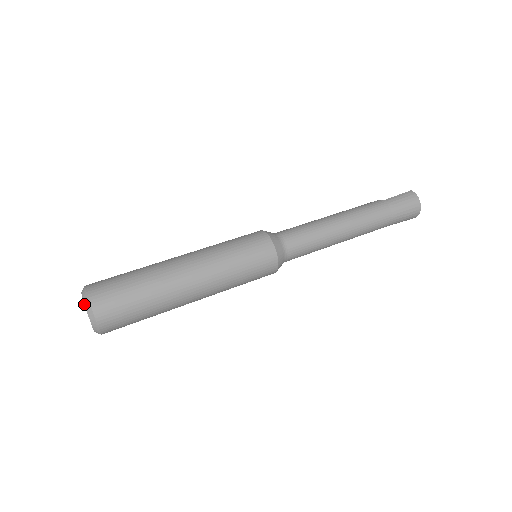
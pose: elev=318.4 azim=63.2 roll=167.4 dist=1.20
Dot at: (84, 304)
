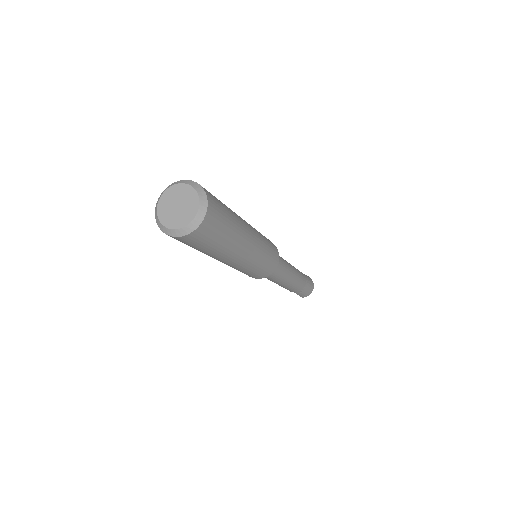
Dot at: (192, 186)
